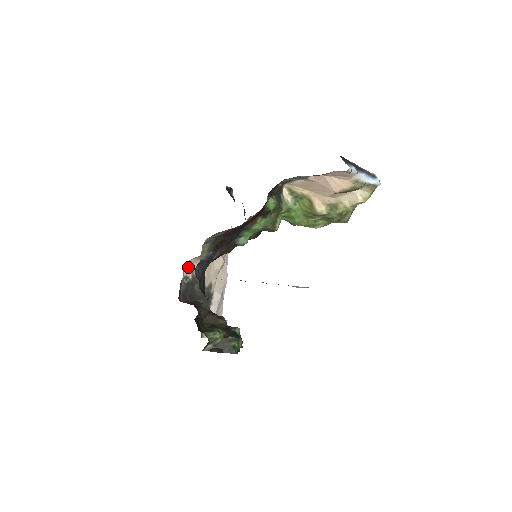
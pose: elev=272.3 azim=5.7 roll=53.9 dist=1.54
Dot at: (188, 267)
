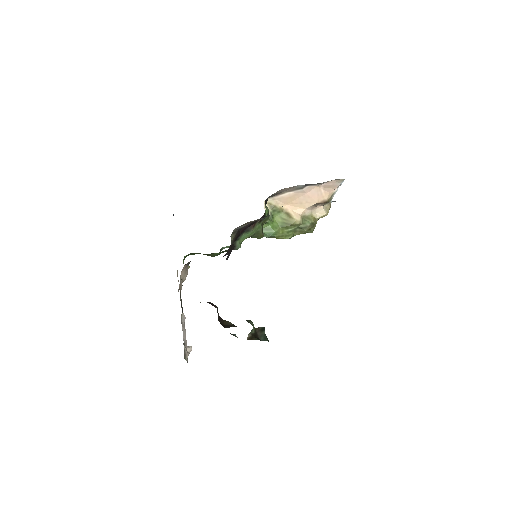
Dot at: occluded
